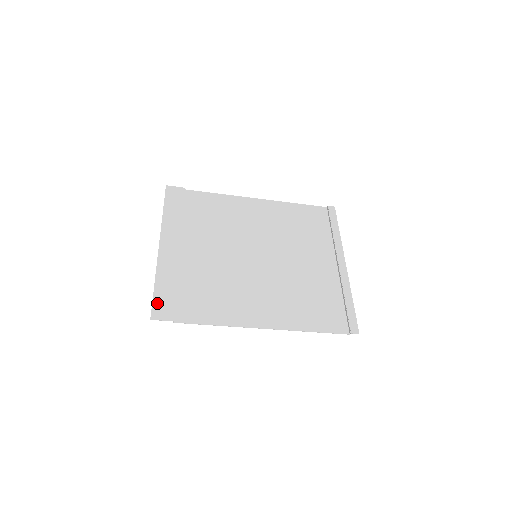
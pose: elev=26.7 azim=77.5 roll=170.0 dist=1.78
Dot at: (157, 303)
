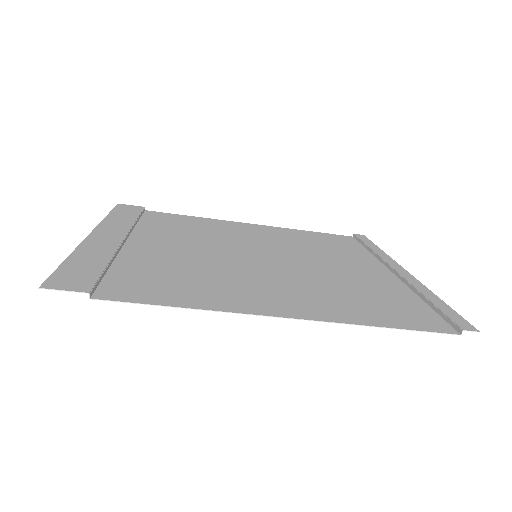
Dot at: (62, 274)
